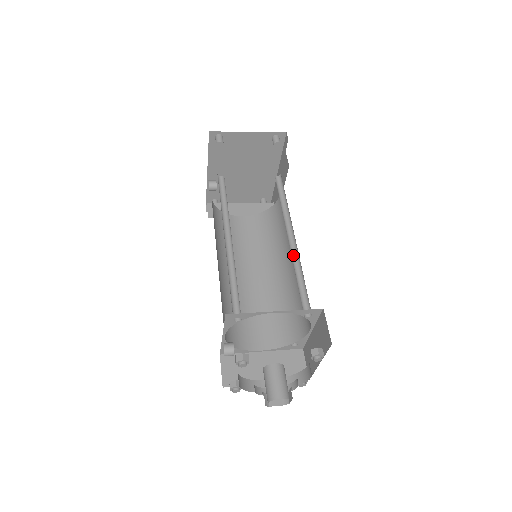
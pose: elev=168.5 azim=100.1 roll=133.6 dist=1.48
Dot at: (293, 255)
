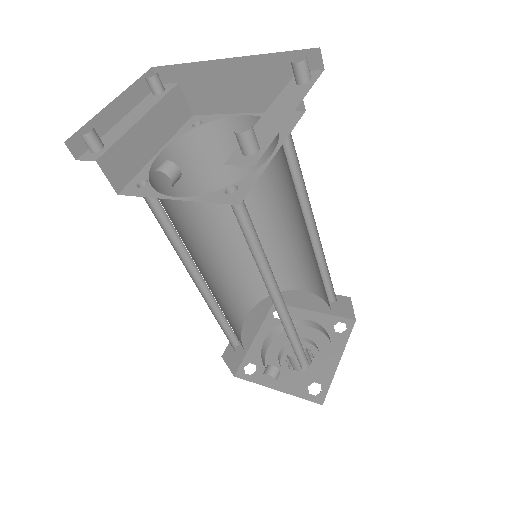
Dot at: occluded
